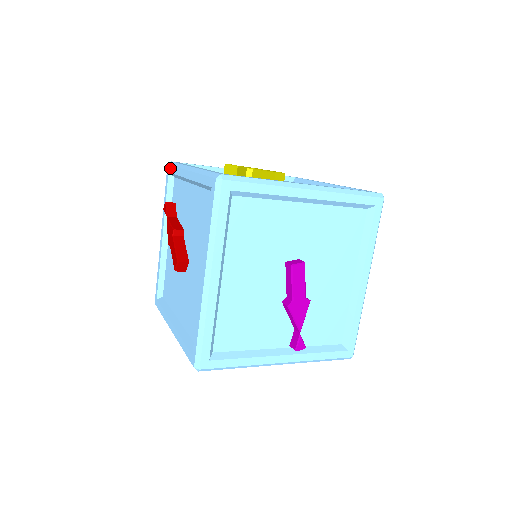
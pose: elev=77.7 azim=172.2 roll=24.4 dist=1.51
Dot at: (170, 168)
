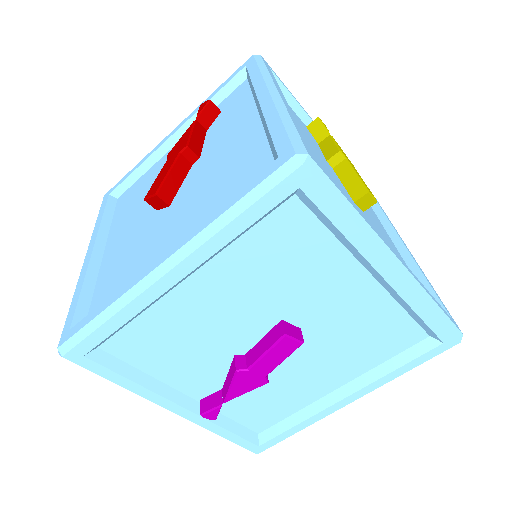
Dot at: (252, 62)
